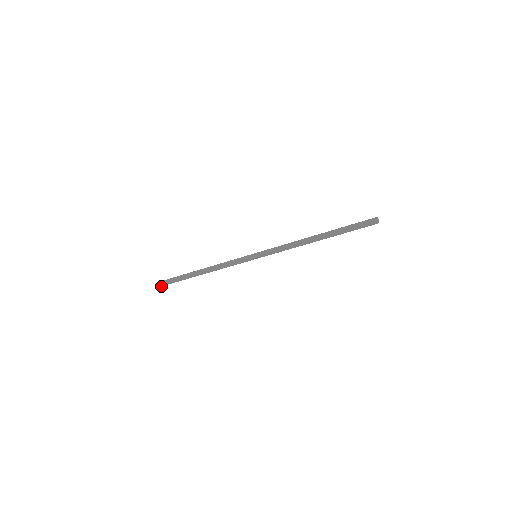
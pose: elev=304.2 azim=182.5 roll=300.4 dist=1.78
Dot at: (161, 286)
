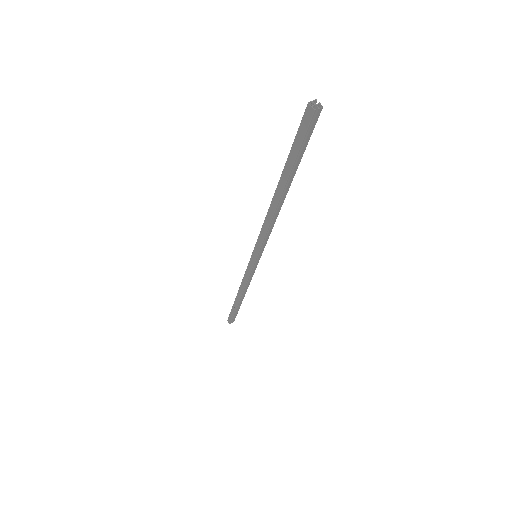
Dot at: occluded
